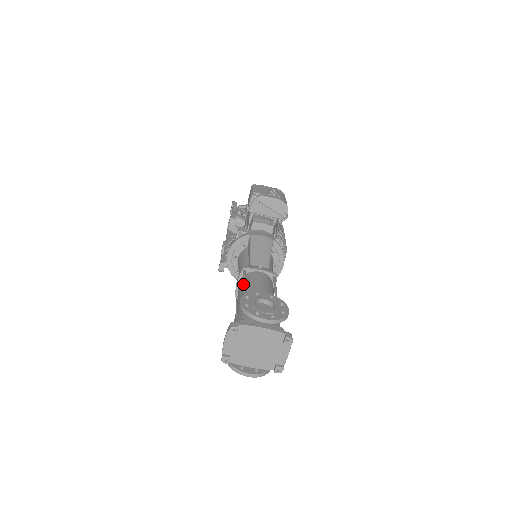
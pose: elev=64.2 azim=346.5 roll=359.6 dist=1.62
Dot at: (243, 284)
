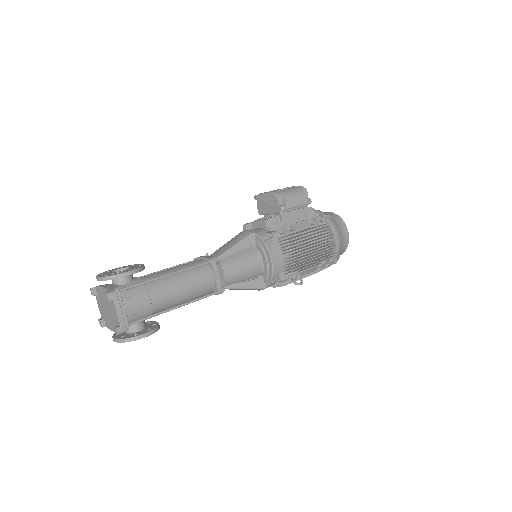
Dot at: (168, 268)
